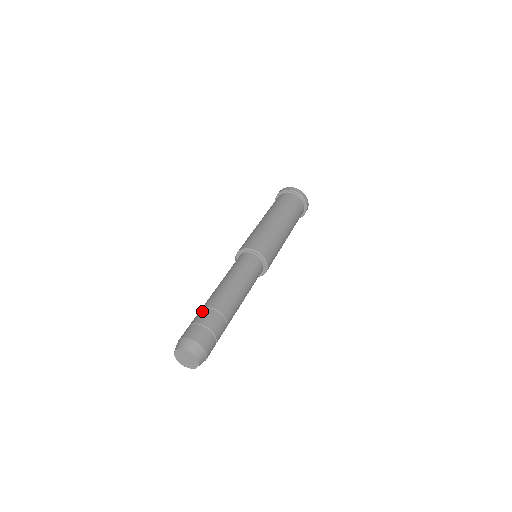
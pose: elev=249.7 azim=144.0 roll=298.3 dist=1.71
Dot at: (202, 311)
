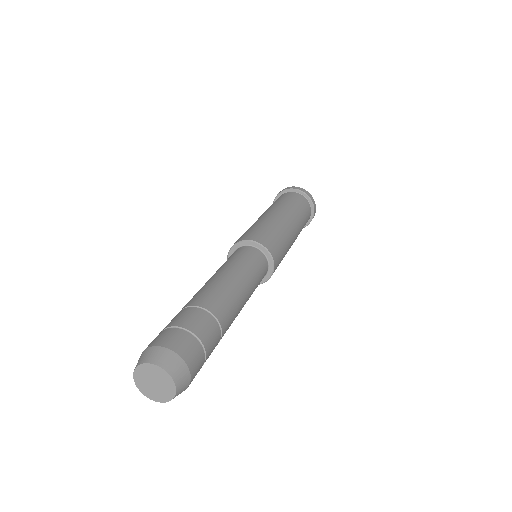
Dot at: (201, 313)
